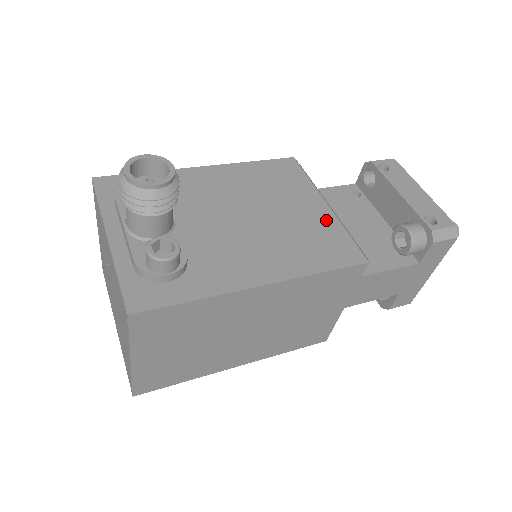
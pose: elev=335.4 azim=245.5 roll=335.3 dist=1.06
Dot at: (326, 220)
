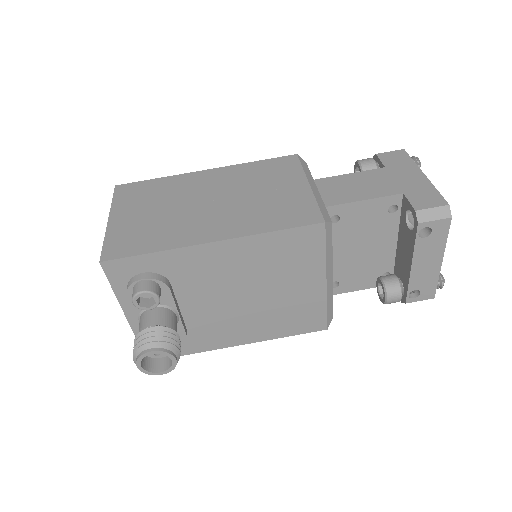
Dot at: (315, 298)
